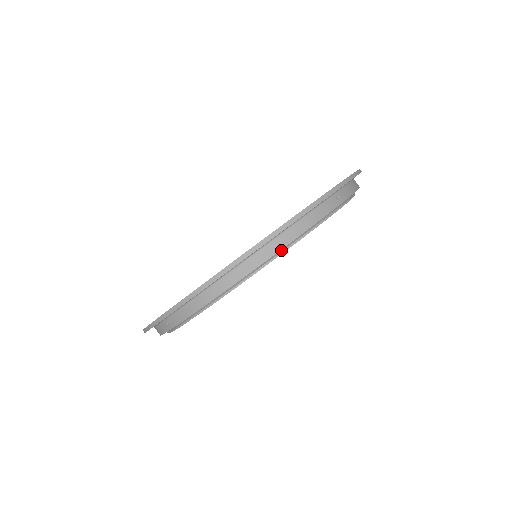
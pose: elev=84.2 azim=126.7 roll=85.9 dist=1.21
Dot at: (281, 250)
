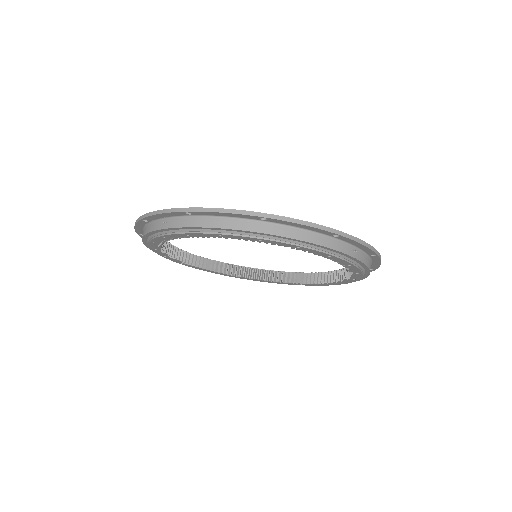
Dot at: (290, 240)
